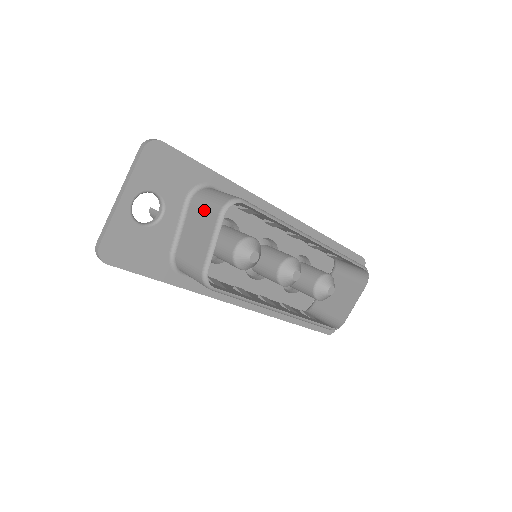
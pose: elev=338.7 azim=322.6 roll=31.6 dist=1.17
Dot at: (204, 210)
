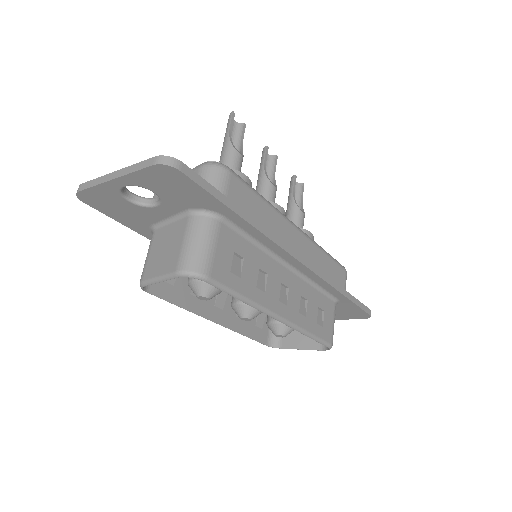
Dot at: (180, 246)
